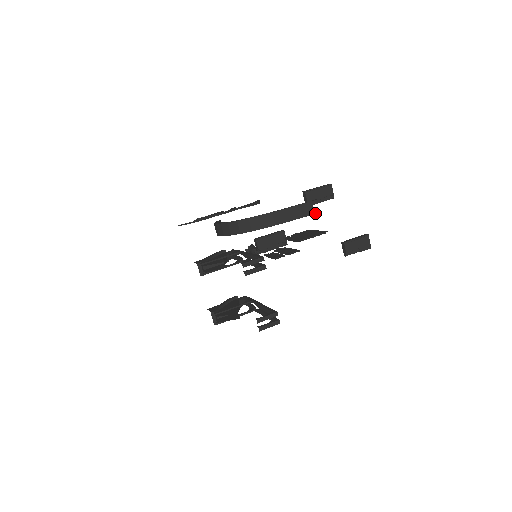
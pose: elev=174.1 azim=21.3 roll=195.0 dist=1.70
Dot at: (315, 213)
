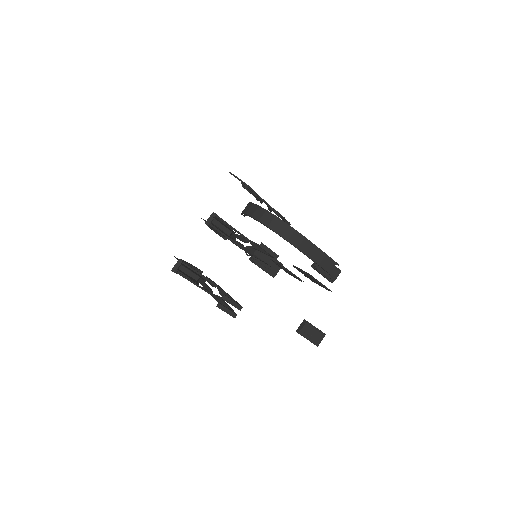
Dot at: (328, 272)
